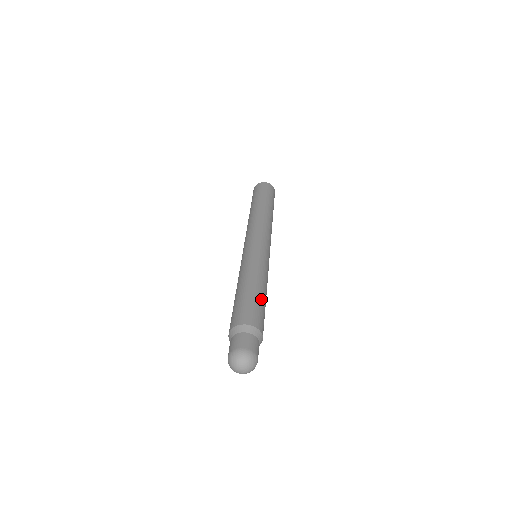
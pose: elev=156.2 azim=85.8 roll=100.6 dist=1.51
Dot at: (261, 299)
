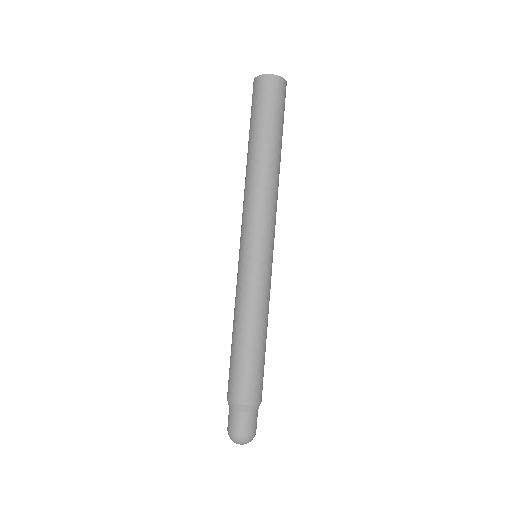
Dot at: (260, 356)
